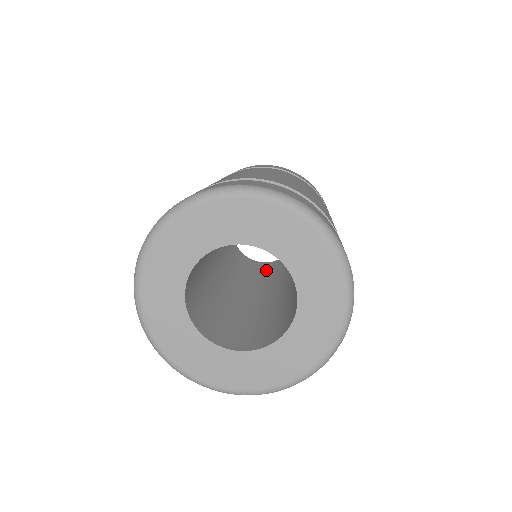
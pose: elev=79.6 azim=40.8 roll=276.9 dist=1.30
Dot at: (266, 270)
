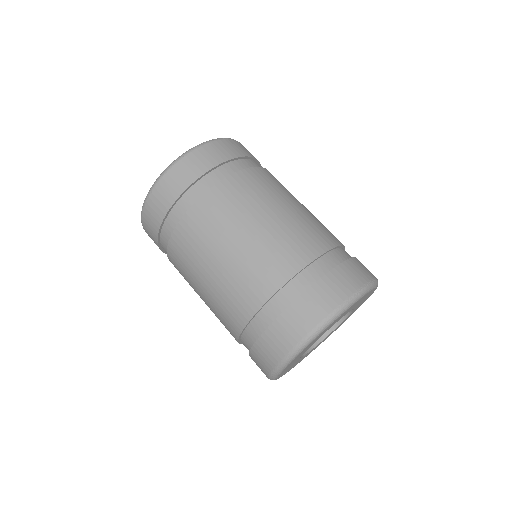
Dot at: occluded
